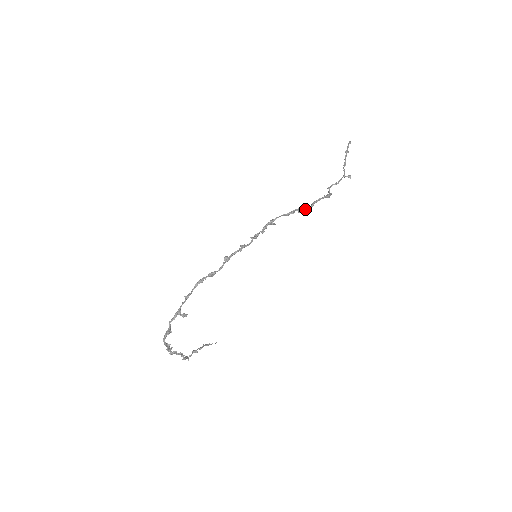
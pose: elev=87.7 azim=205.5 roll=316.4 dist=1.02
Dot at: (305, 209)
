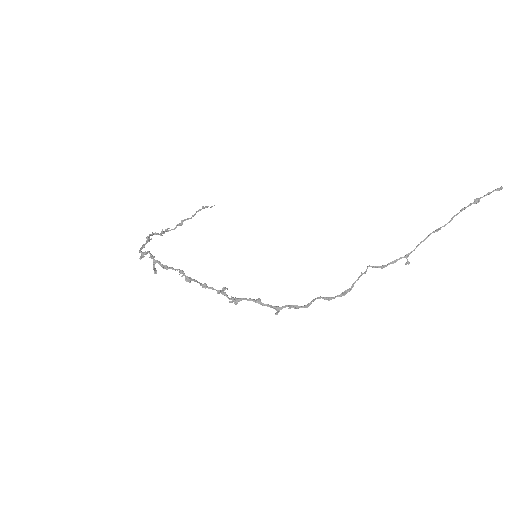
Dot at: (297, 308)
